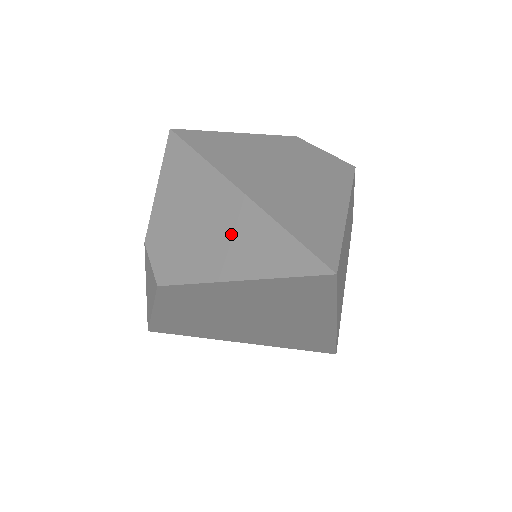
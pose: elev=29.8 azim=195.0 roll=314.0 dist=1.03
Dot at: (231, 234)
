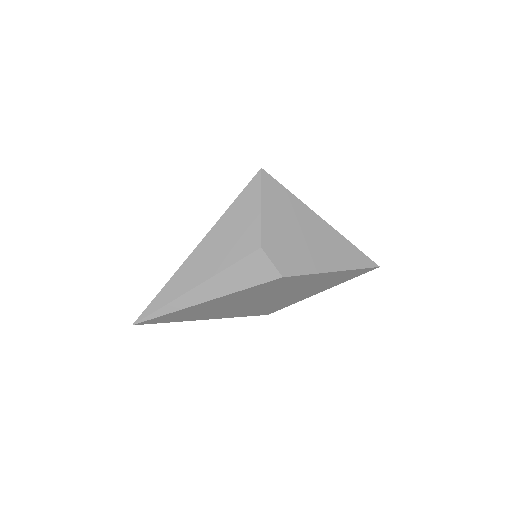
Dot at: (328, 246)
